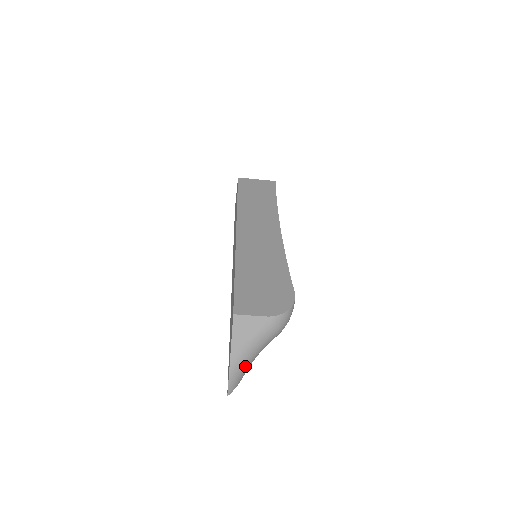
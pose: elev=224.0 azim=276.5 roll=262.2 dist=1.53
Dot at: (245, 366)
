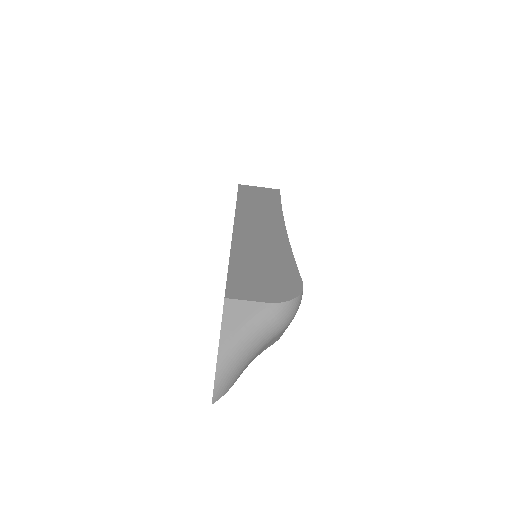
Dot at: (237, 366)
